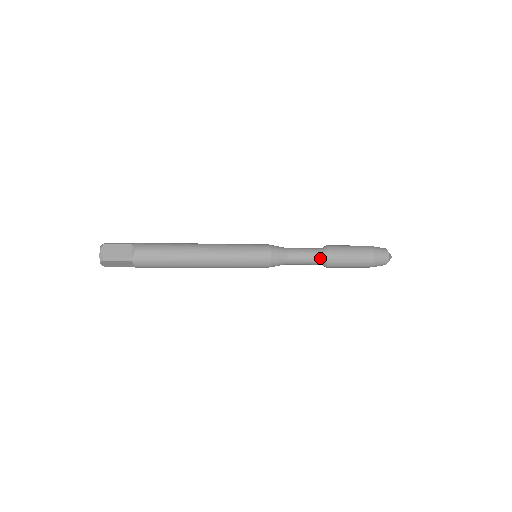
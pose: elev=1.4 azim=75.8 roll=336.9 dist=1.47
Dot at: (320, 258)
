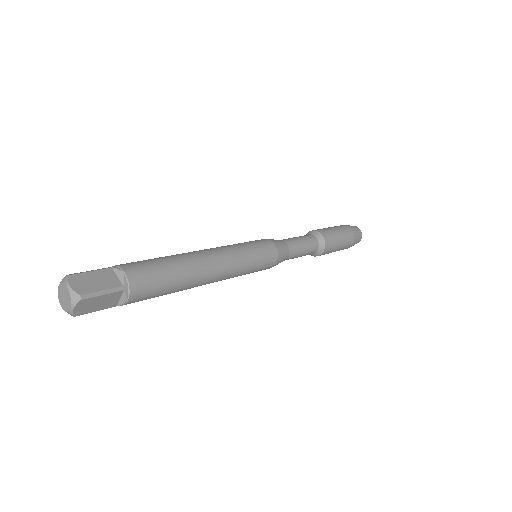
Dot at: (315, 244)
